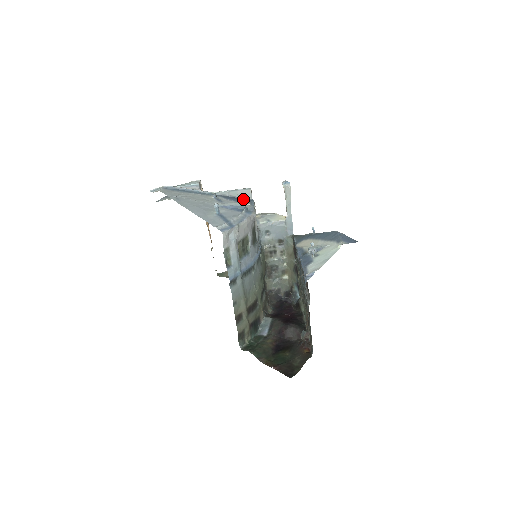
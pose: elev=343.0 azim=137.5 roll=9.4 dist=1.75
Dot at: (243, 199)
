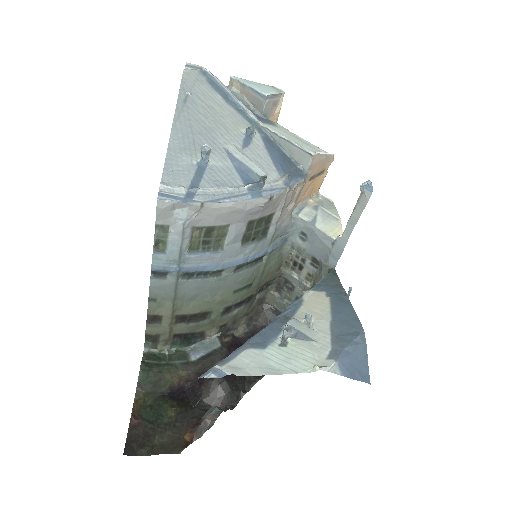
Dot at: (292, 164)
